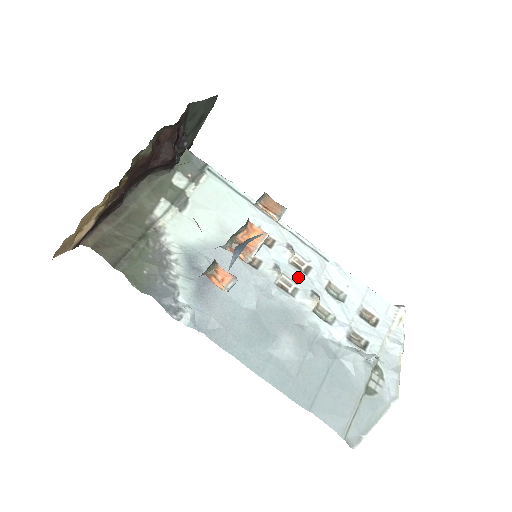
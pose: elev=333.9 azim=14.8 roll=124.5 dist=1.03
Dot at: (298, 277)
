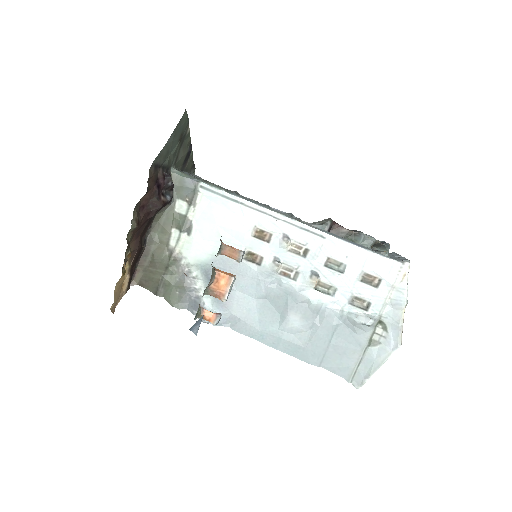
Dot at: (297, 262)
